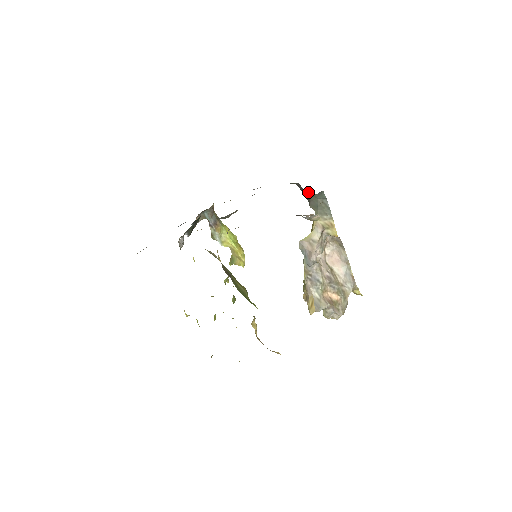
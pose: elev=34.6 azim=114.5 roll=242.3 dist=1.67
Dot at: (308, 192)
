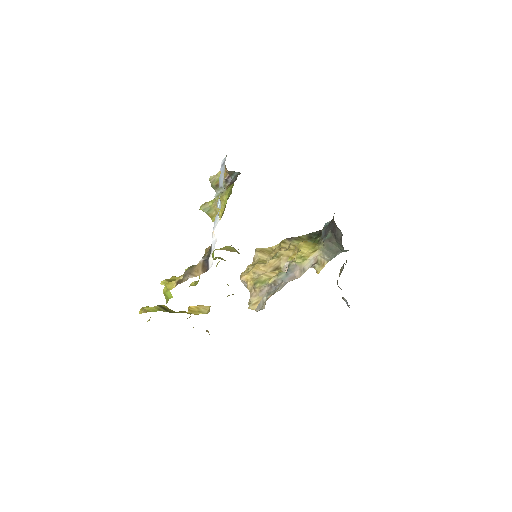
Dot at: (341, 244)
